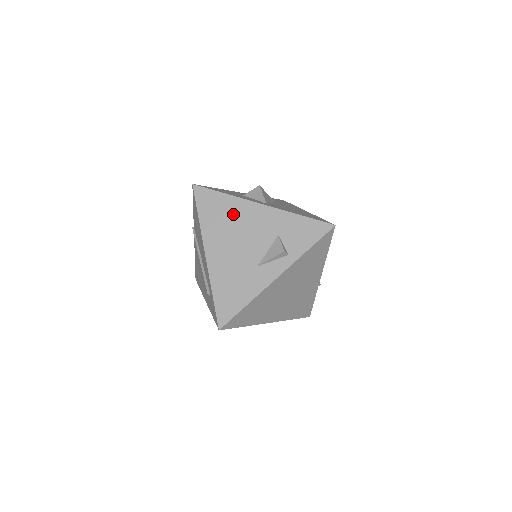
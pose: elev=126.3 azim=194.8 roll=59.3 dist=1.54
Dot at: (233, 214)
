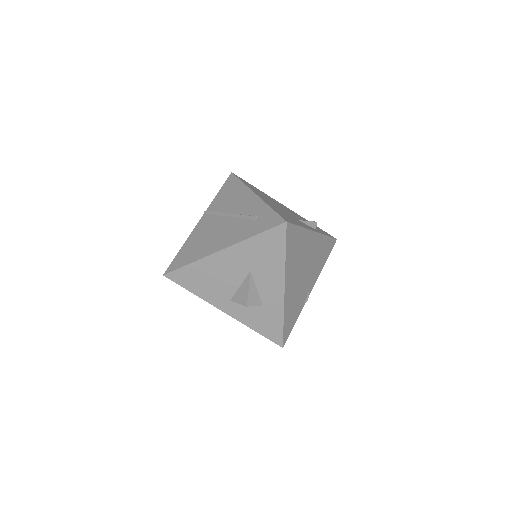
Dot at: (267, 196)
